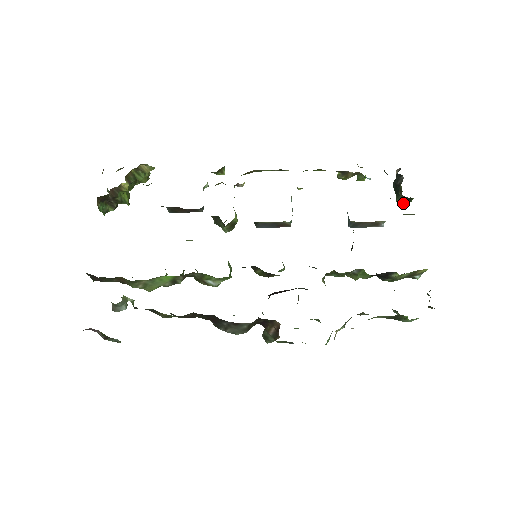
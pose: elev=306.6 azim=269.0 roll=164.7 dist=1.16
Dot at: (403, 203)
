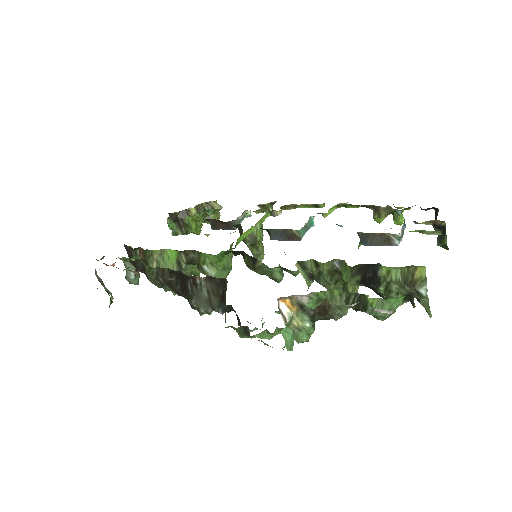
Dot at: (442, 242)
